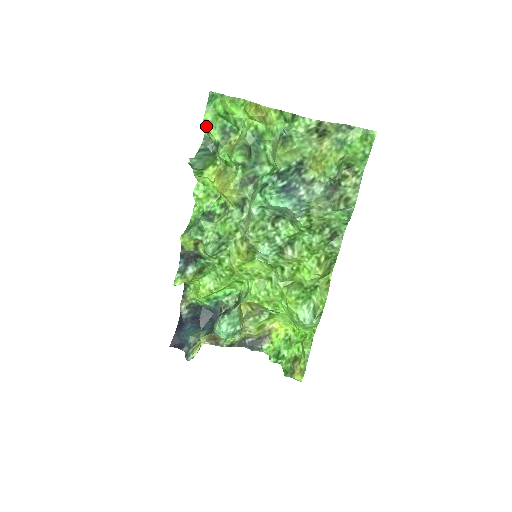
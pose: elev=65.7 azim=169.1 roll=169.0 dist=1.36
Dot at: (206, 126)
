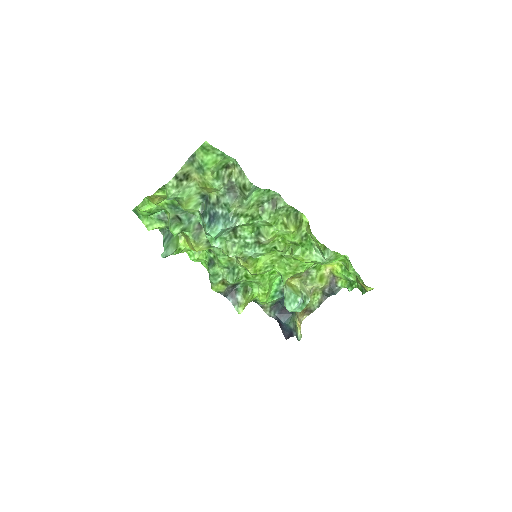
Dot at: (151, 228)
